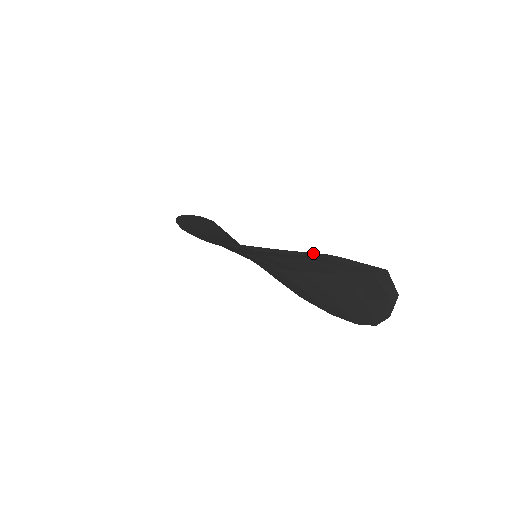
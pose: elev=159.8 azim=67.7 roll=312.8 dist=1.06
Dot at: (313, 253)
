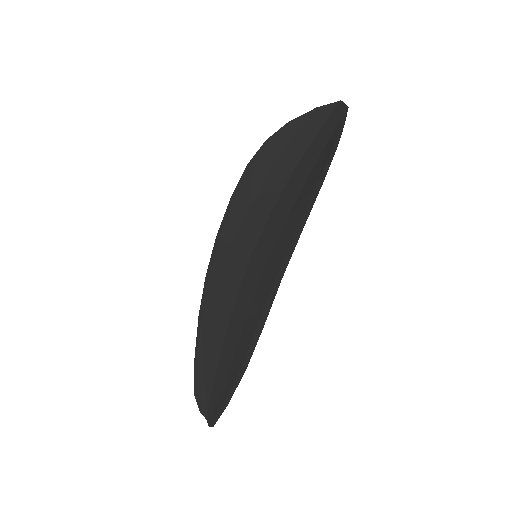
Dot at: (303, 117)
